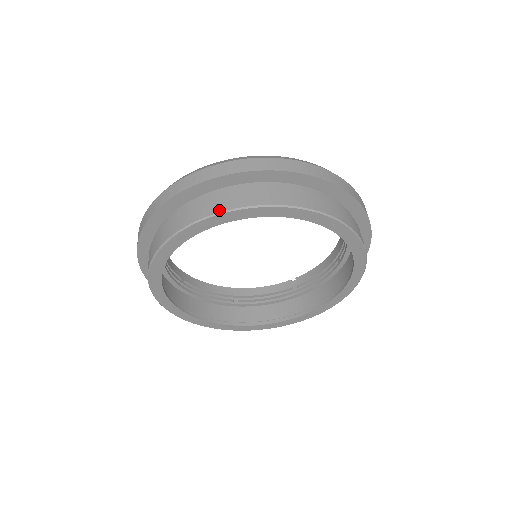
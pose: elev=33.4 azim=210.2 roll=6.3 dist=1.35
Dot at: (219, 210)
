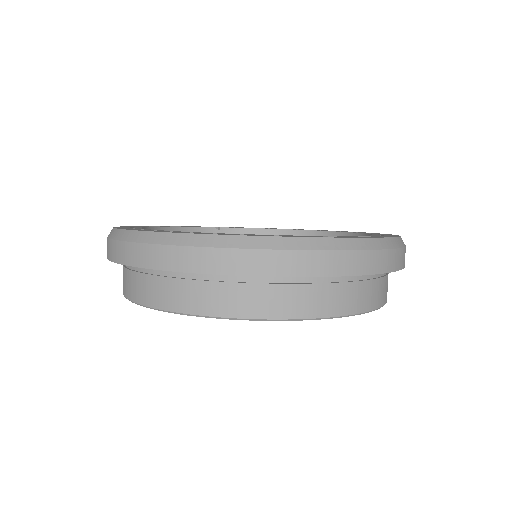
Dot at: (356, 311)
